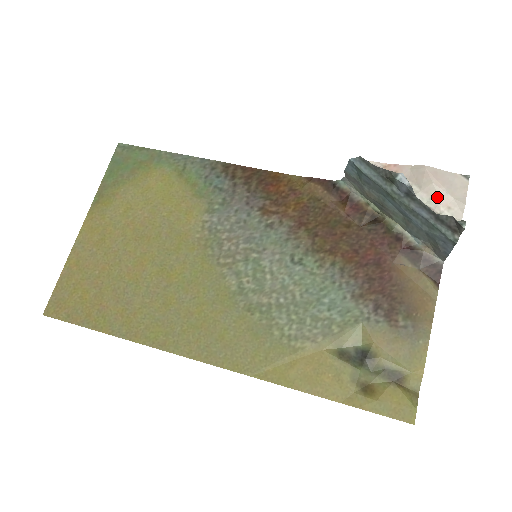
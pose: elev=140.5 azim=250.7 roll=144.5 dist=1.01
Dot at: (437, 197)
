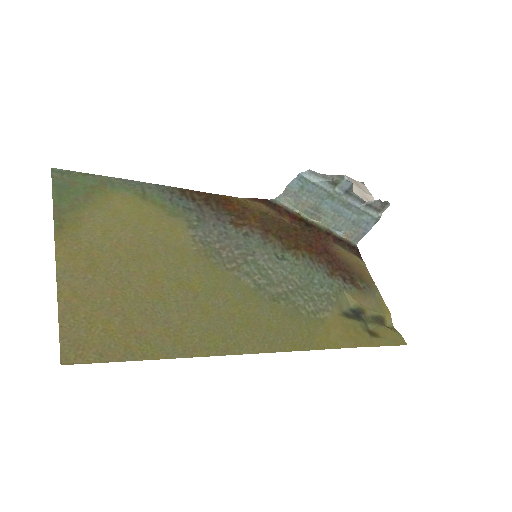
Dot at: (359, 193)
